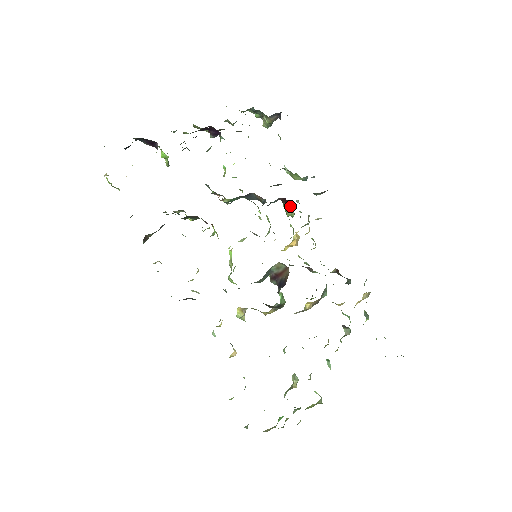
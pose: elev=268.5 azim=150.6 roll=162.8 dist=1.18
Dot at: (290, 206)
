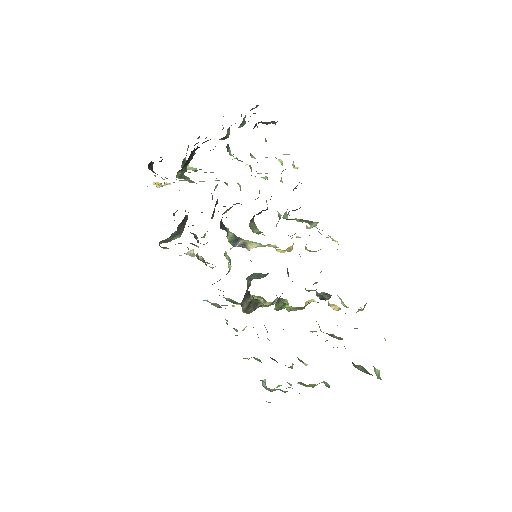
Dot at: occluded
